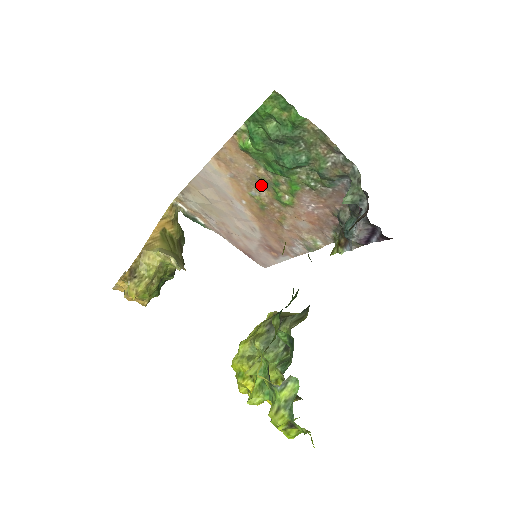
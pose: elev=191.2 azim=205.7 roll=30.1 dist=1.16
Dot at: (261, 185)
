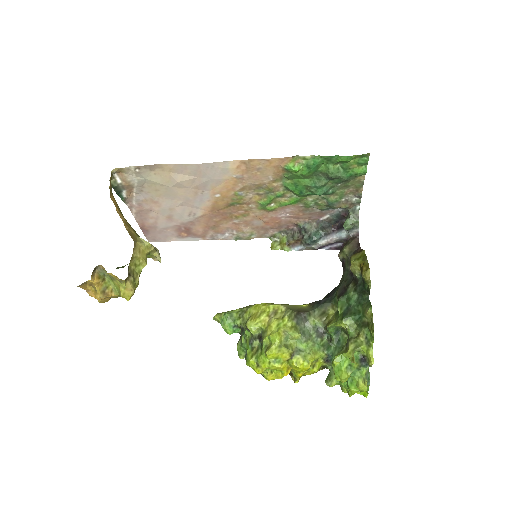
Dot at: (258, 191)
